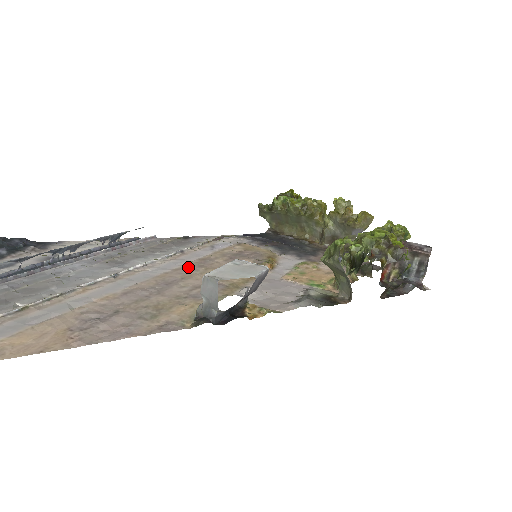
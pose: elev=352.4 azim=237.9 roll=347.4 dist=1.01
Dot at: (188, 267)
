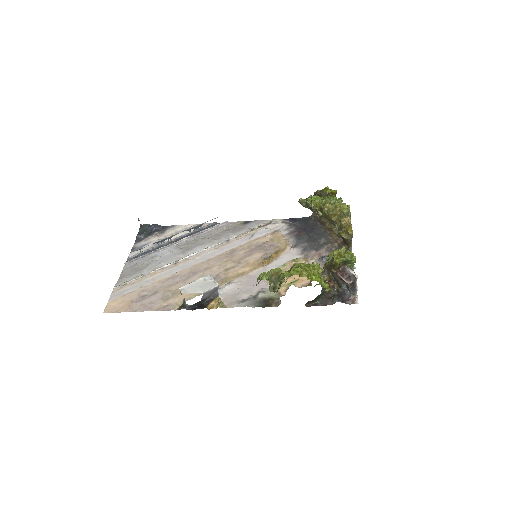
Dot at: (218, 258)
